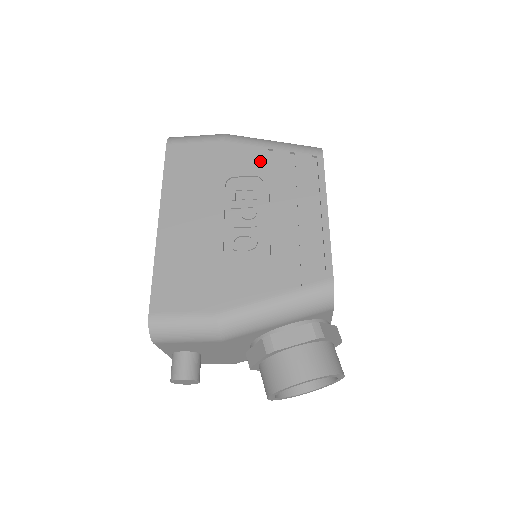
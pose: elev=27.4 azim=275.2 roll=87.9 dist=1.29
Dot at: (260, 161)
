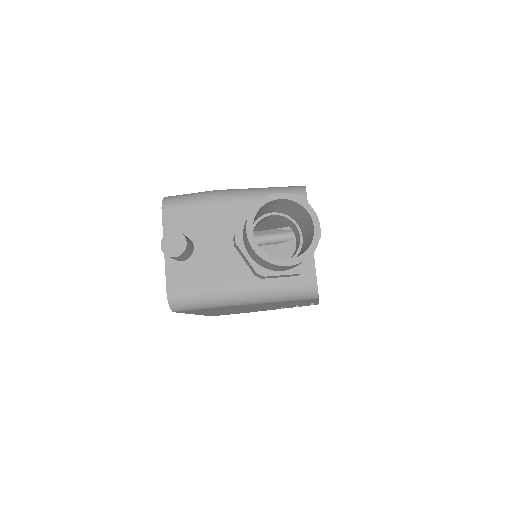
Dot at: occluded
